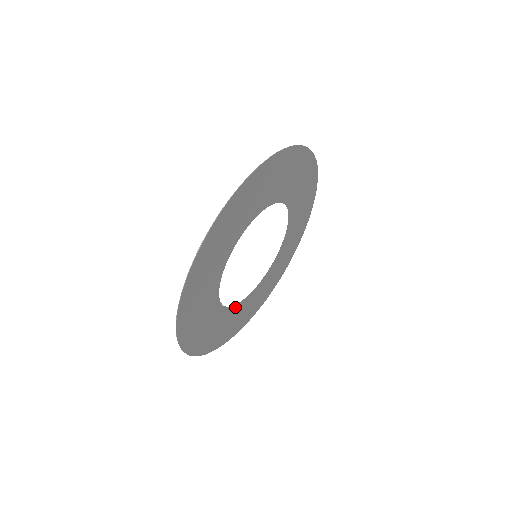
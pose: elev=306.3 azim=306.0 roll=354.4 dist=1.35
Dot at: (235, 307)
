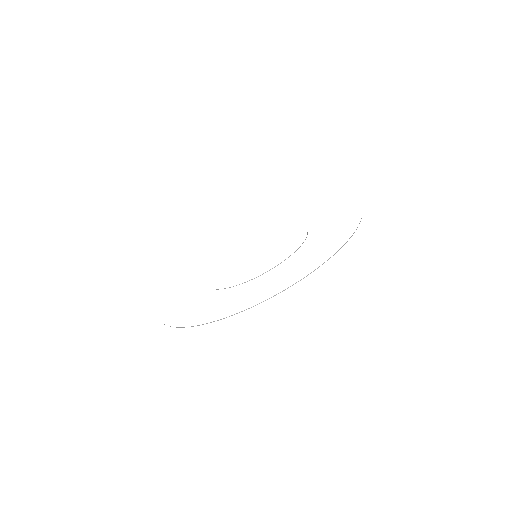
Dot at: occluded
